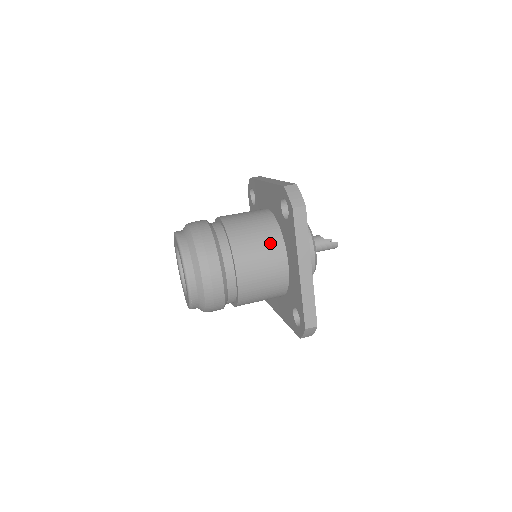
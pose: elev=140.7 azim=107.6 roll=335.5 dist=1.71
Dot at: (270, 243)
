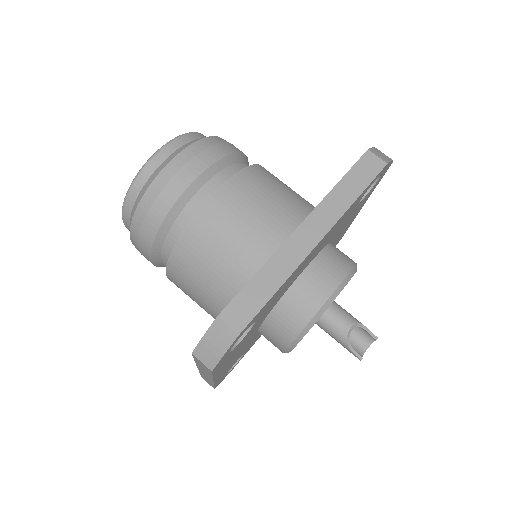
Dot at: (218, 300)
